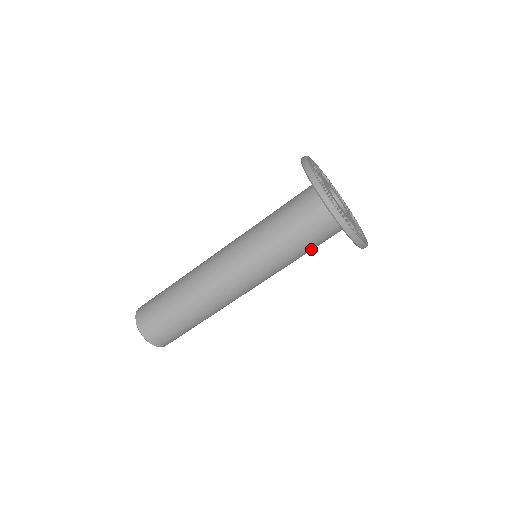
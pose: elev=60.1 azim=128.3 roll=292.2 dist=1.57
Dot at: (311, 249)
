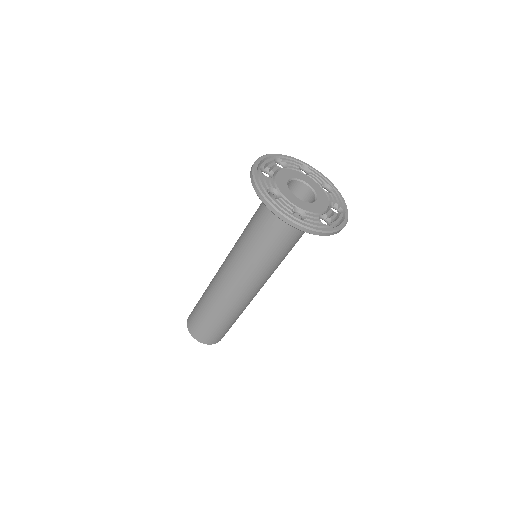
Dot at: (287, 243)
